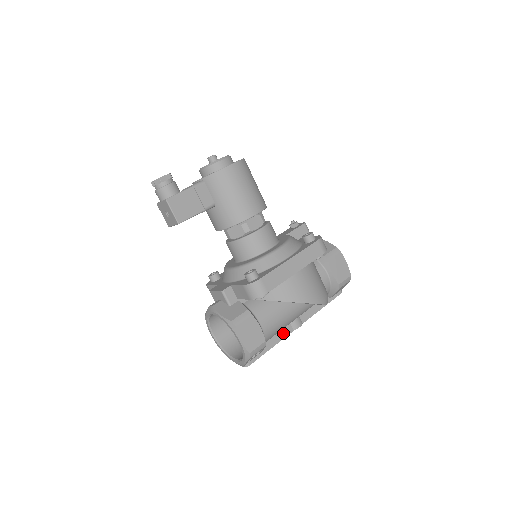
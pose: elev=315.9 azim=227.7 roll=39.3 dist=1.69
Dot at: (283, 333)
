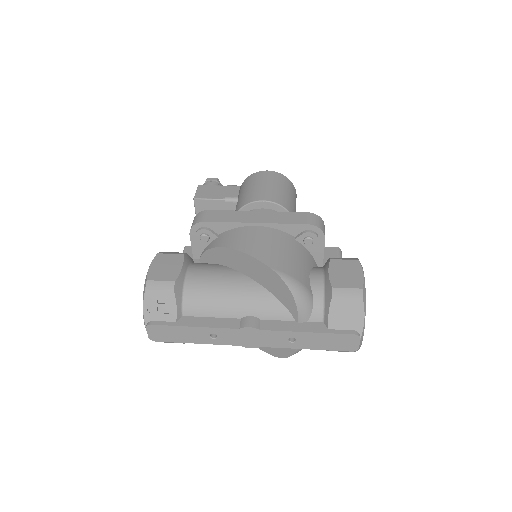
Dot at: (222, 322)
